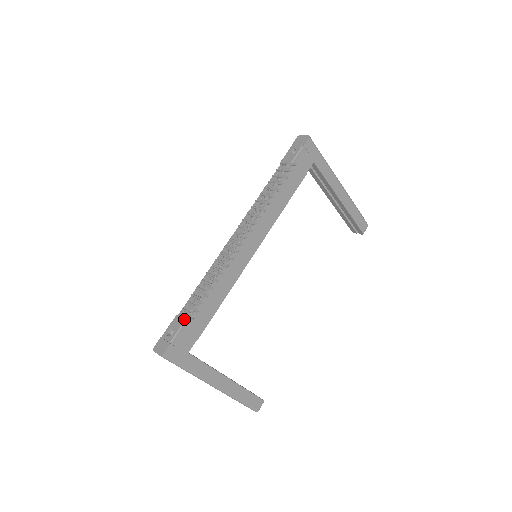
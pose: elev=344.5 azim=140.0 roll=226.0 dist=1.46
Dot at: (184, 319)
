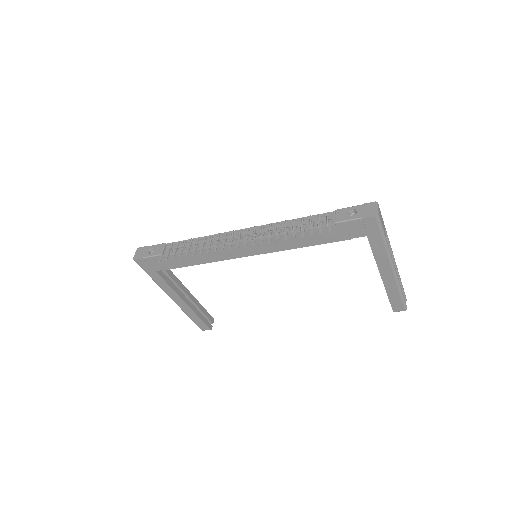
Dot at: occluded
